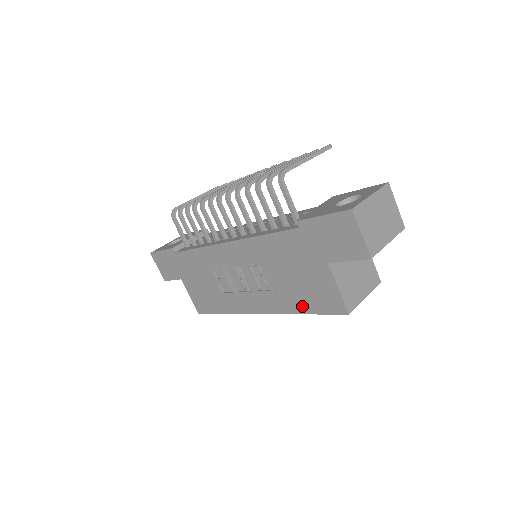
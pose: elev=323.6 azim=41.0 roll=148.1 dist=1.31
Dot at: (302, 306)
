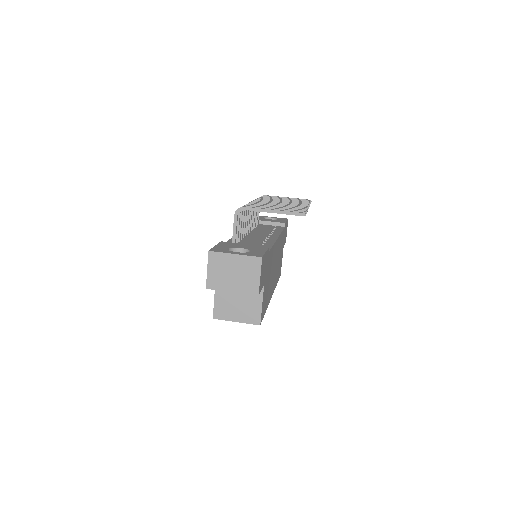
Dot at: occluded
